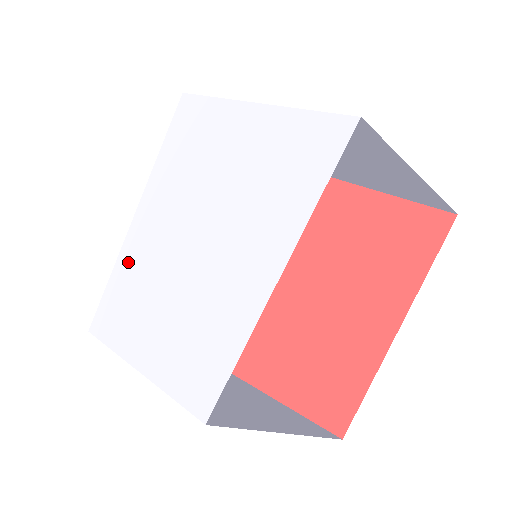
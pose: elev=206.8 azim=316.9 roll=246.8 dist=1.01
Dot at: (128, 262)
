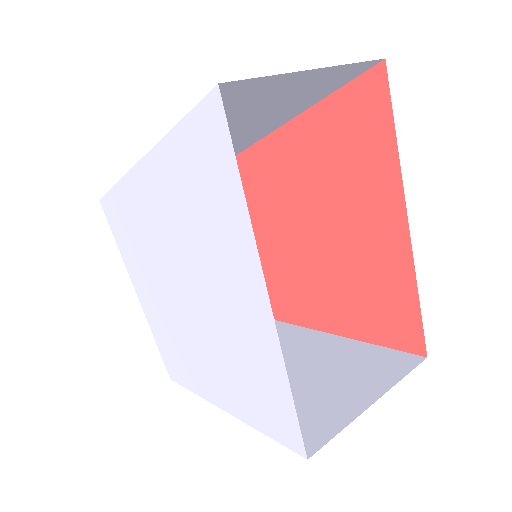
Dot at: (131, 207)
